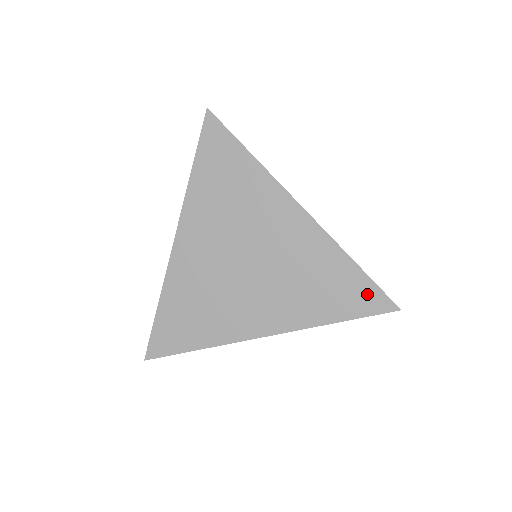
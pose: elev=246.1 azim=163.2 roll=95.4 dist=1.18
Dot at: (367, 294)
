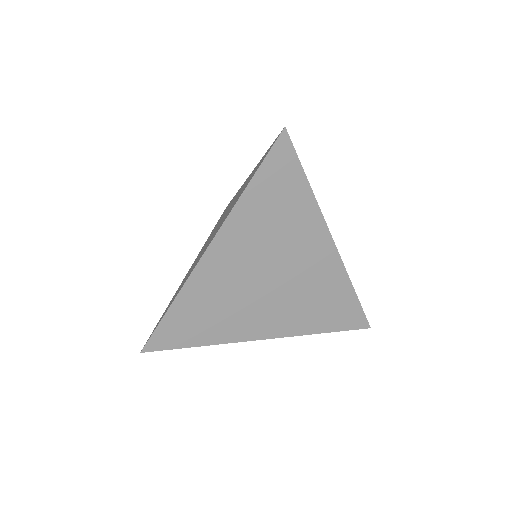
Dot at: (353, 315)
